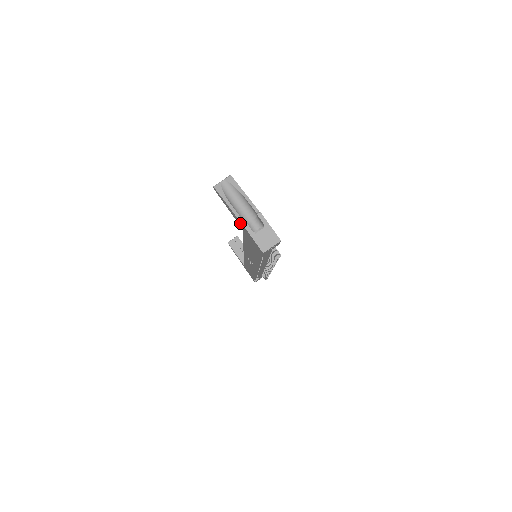
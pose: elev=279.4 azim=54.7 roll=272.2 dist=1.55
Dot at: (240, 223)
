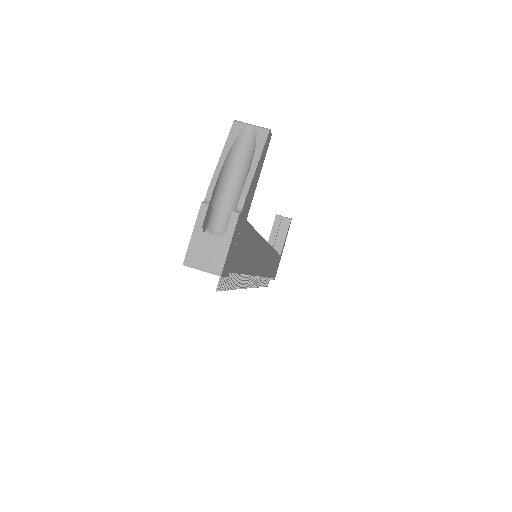
Dot at: (208, 198)
